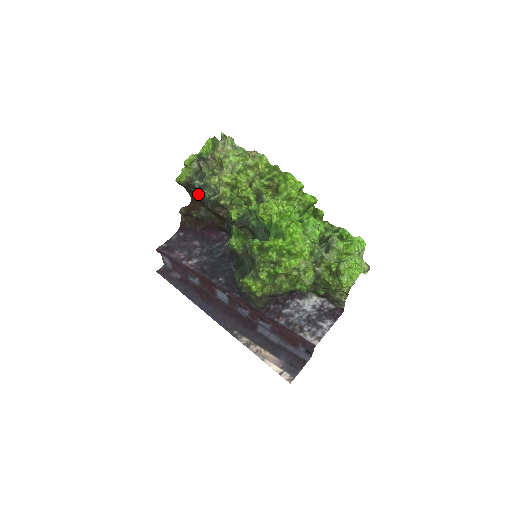
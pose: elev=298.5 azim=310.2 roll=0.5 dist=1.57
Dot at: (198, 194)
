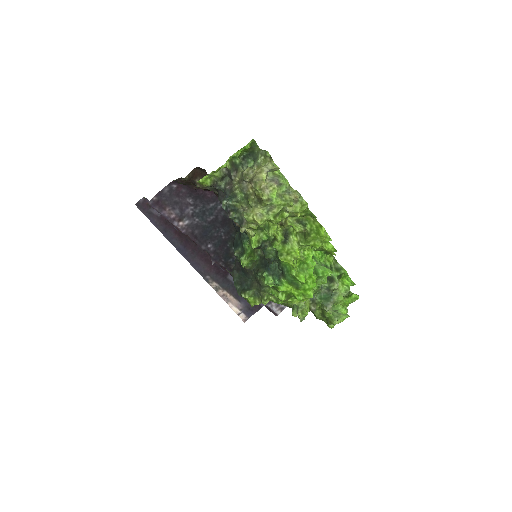
Dot at: occluded
